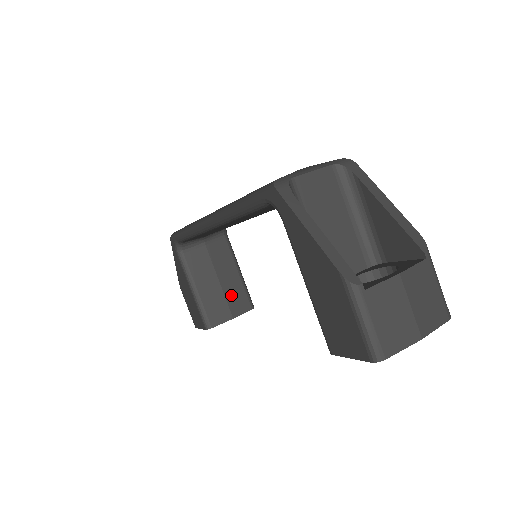
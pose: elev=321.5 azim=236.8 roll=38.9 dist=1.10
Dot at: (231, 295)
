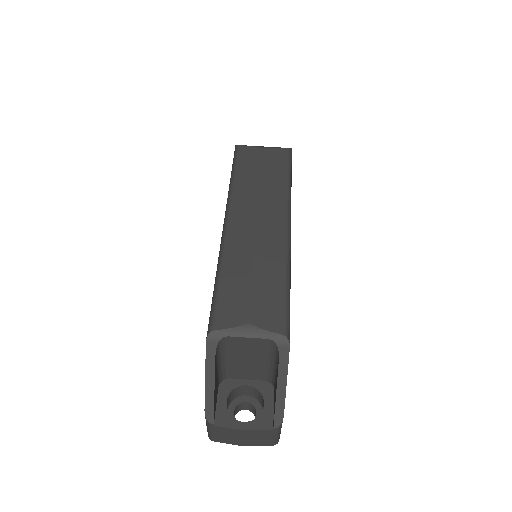
Dot at: occluded
